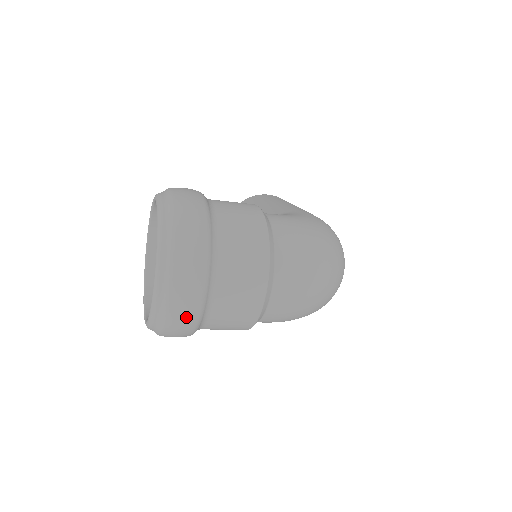
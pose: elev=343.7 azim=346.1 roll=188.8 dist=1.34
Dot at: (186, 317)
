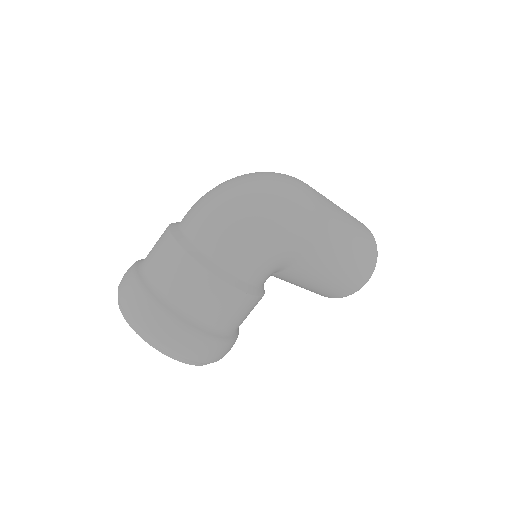
Dot at: (144, 310)
